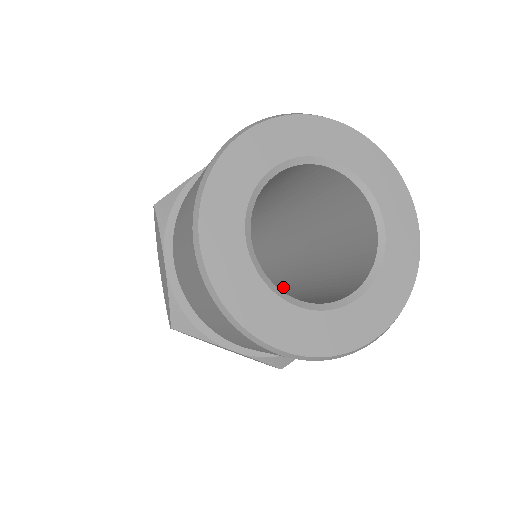
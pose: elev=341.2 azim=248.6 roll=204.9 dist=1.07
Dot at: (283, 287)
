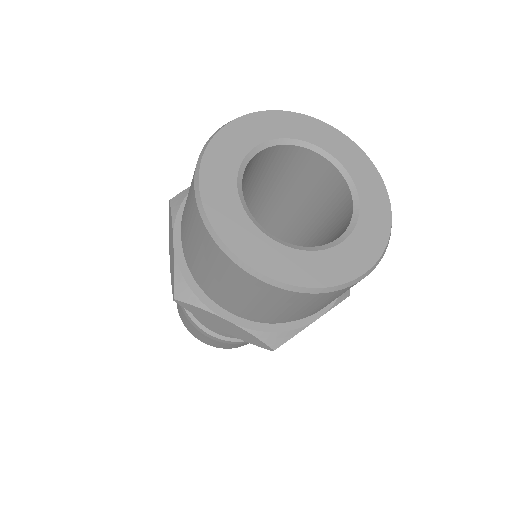
Dot at: occluded
